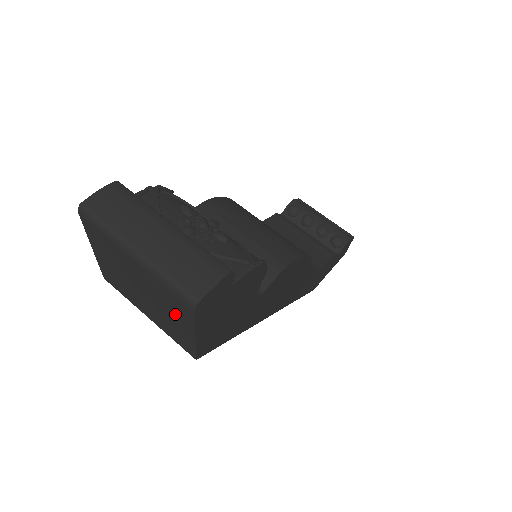
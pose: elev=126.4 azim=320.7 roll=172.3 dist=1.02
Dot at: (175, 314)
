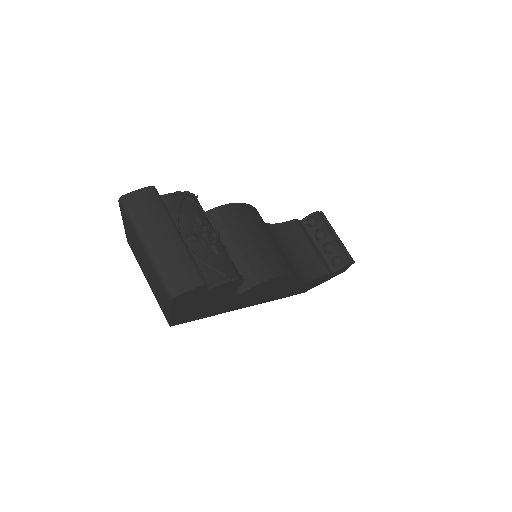
Dot at: (161, 295)
